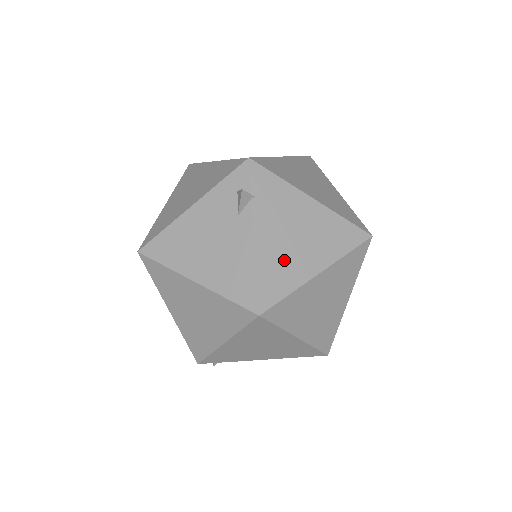
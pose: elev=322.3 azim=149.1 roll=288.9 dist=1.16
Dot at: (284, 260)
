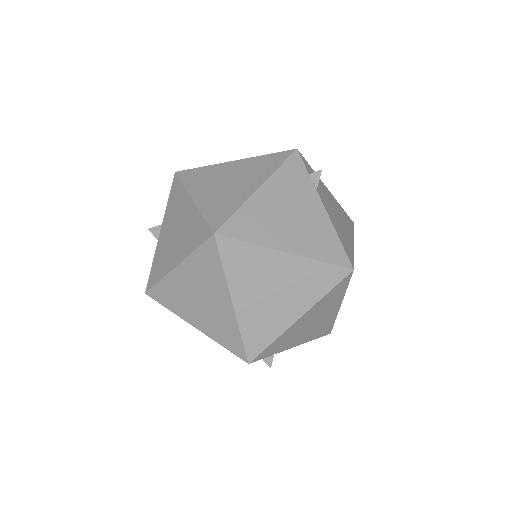
Dot at: (318, 328)
